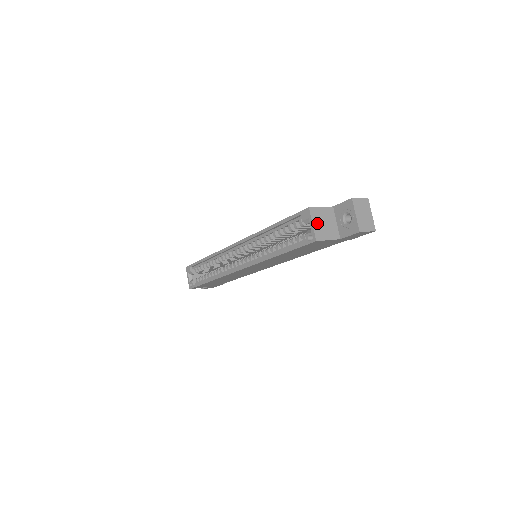
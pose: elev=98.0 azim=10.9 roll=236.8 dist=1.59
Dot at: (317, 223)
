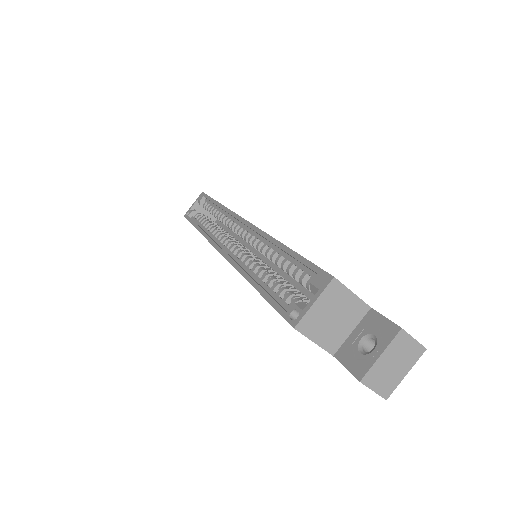
Dot at: (323, 307)
